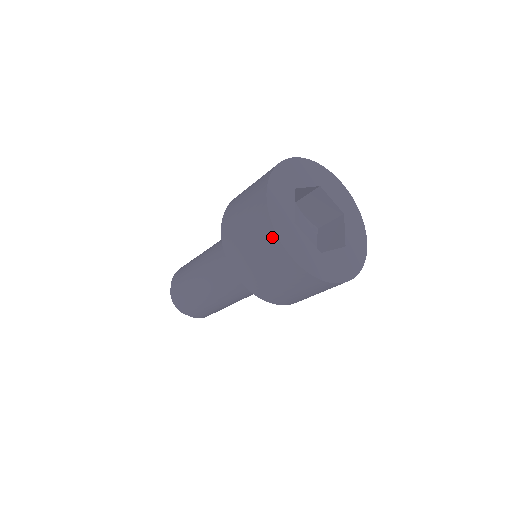
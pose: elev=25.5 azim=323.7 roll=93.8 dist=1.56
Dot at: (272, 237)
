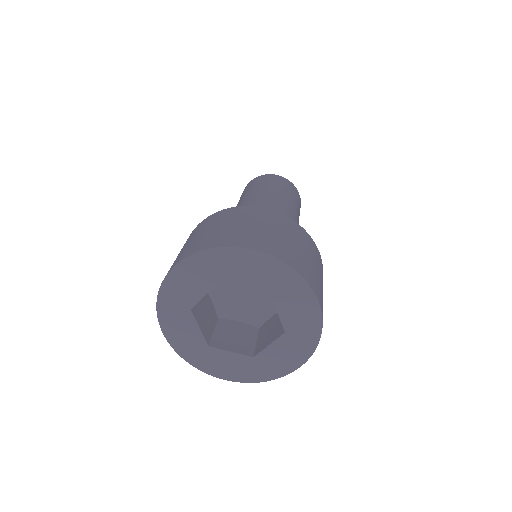
Dot at: occluded
